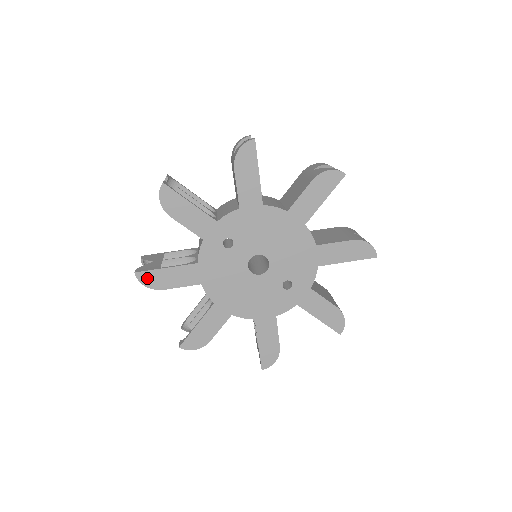
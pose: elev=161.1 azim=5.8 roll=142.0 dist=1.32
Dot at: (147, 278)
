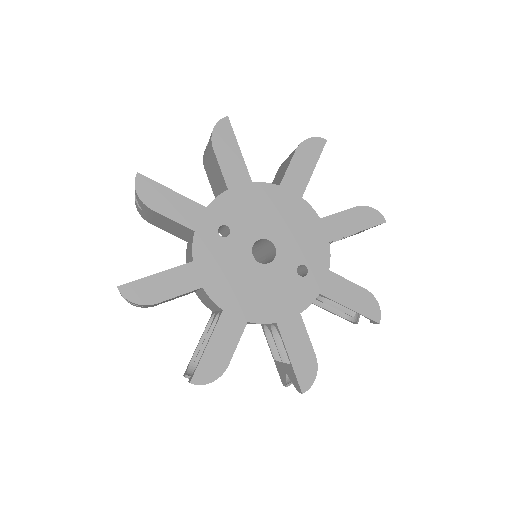
Dot at: (134, 291)
